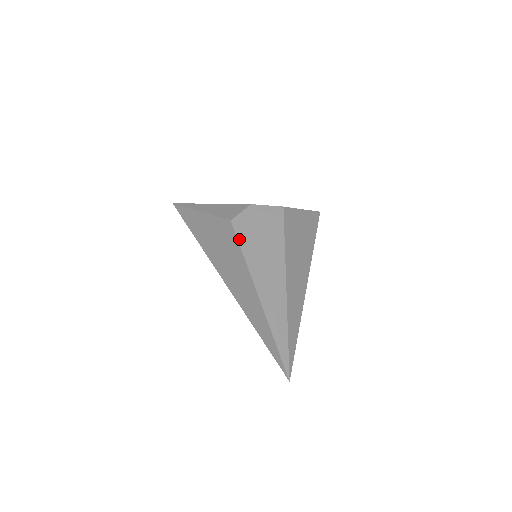
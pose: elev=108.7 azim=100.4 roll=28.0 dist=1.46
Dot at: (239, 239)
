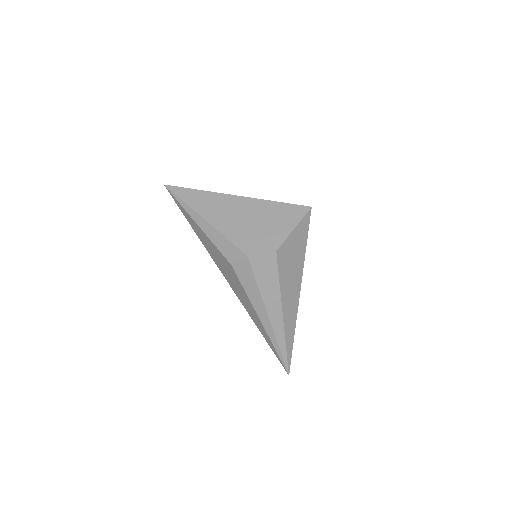
Dot at: (242, 284)
